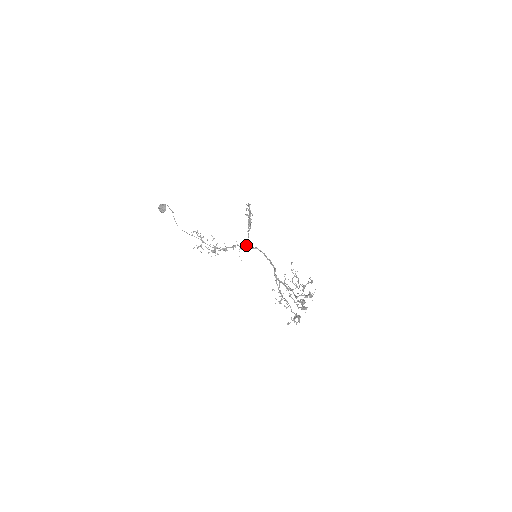
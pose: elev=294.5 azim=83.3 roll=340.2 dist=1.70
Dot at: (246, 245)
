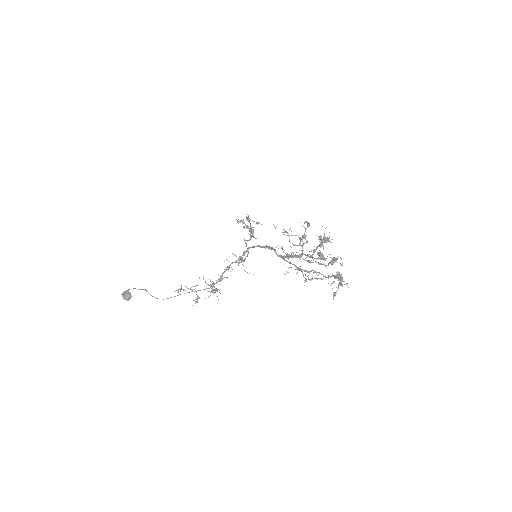
Dot at: occluded
